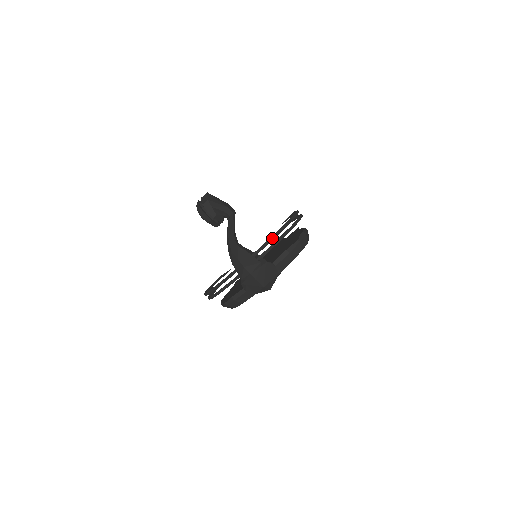
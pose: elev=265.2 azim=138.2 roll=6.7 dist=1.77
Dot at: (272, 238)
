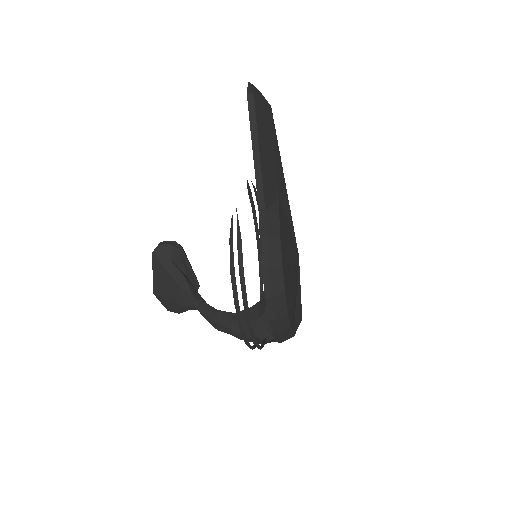
Dot at: occluded
